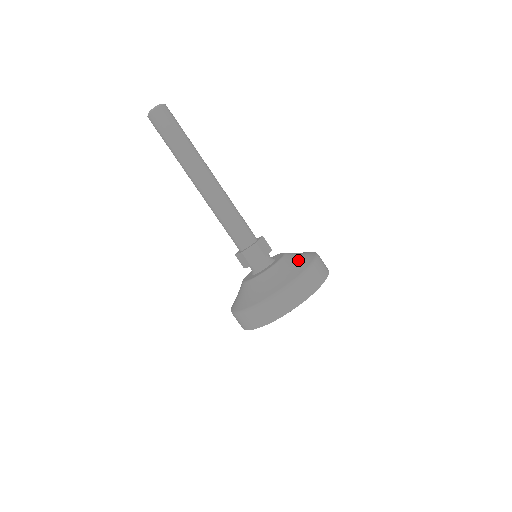
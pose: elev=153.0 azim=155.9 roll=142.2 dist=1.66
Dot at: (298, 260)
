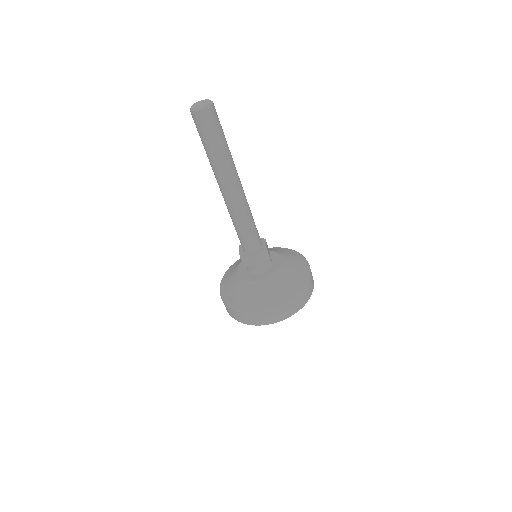
Dot at: (280, 289)
